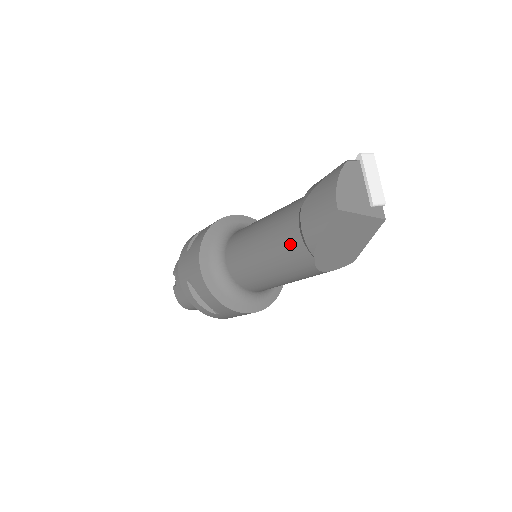
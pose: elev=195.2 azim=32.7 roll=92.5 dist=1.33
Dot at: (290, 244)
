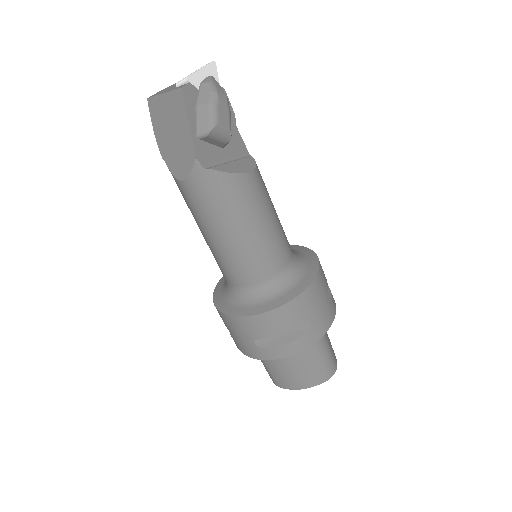
Dot at: occluded
